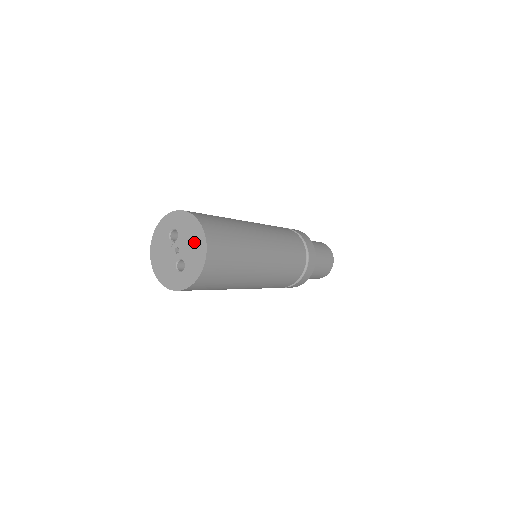
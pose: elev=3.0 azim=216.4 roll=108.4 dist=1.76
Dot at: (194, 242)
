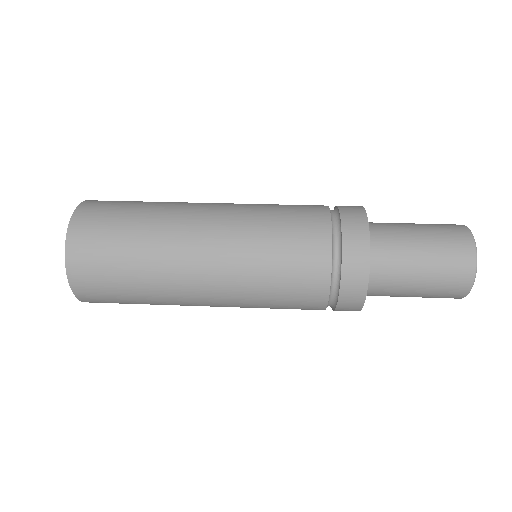
Dot at: occluded
